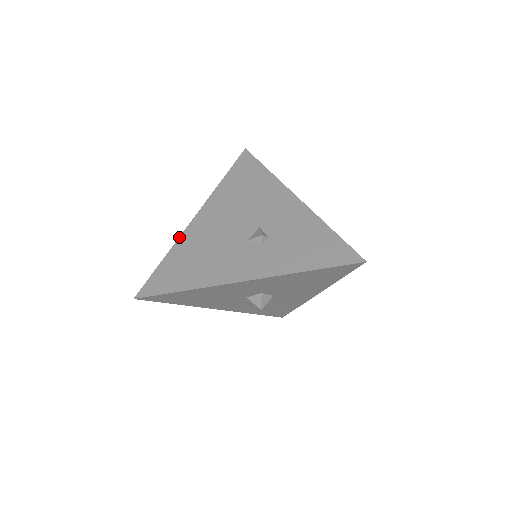
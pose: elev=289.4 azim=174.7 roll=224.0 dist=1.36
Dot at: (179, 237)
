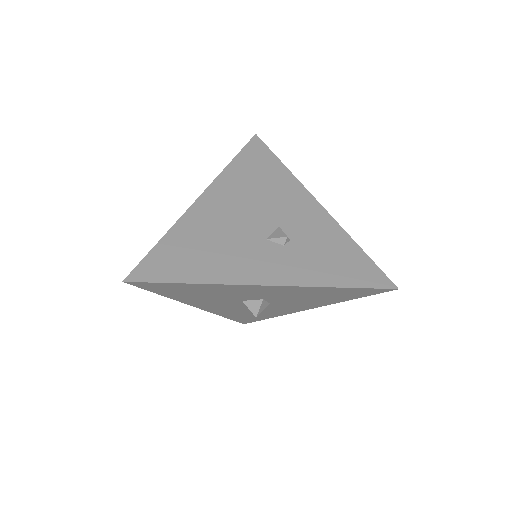
Dot at: (181, 217)
